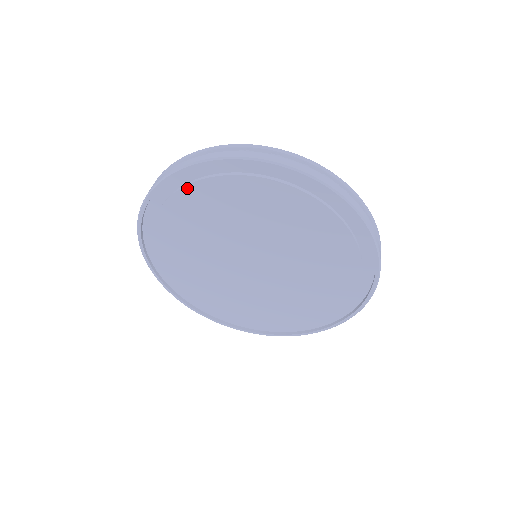
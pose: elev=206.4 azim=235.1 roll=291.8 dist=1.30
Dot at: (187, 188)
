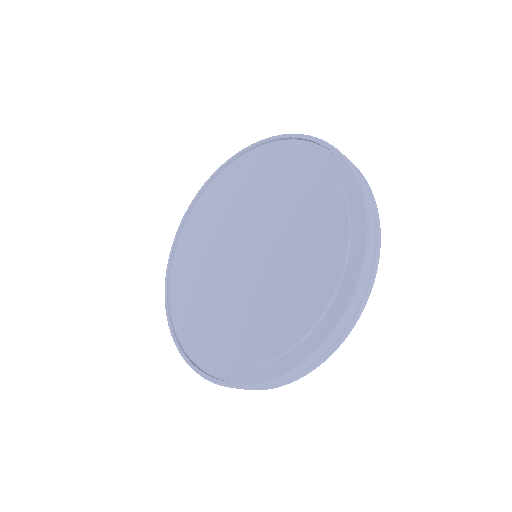
Dot at: (216, 185)
